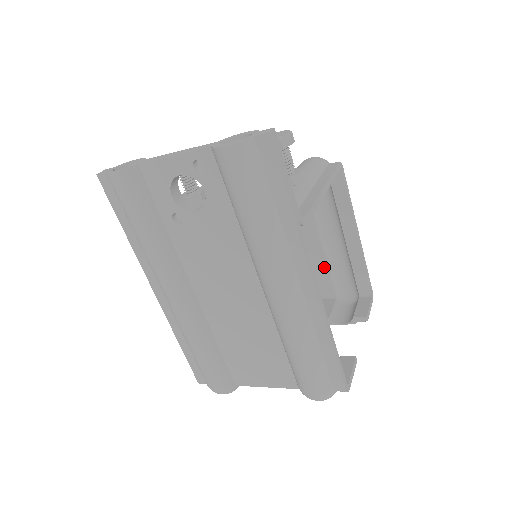
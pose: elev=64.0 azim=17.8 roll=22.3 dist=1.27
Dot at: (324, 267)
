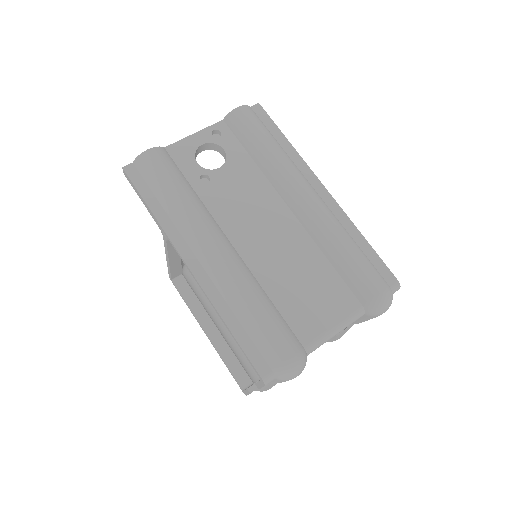
Dot at: occluded
